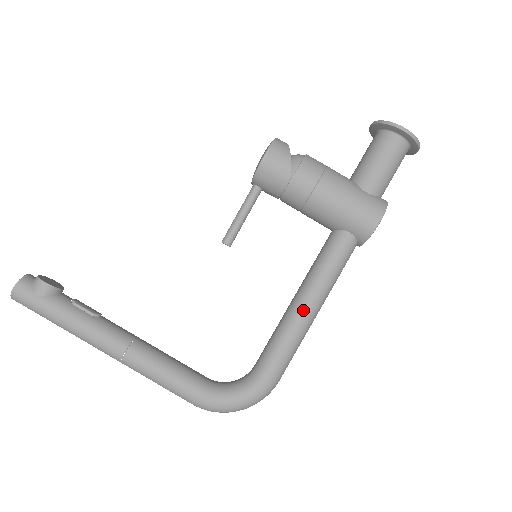
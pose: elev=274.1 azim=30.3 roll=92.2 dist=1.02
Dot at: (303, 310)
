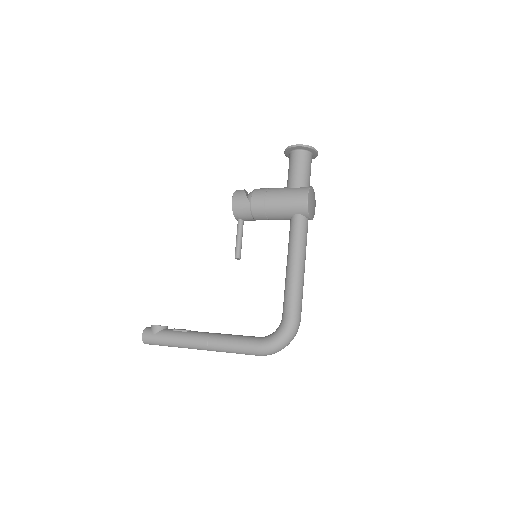
Dot at: (291, 269)
